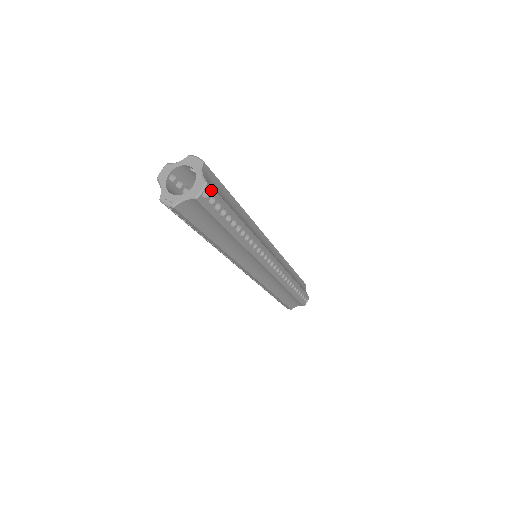
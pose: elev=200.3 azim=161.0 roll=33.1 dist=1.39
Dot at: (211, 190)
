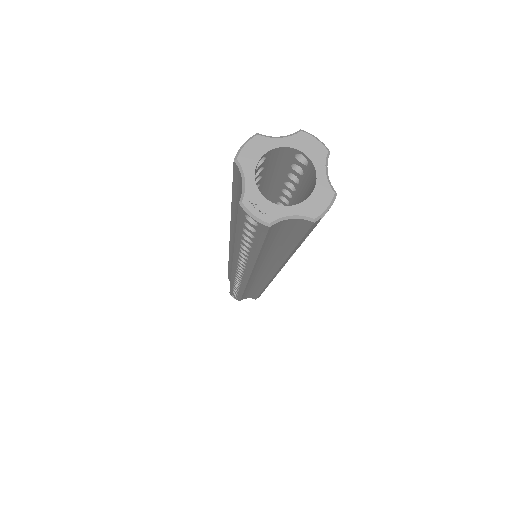
Dot at: occluded
